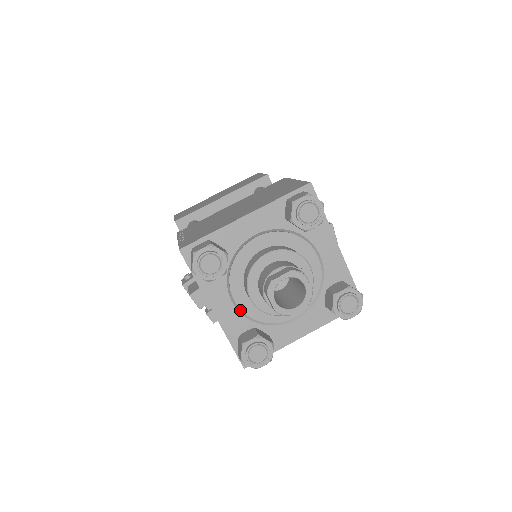
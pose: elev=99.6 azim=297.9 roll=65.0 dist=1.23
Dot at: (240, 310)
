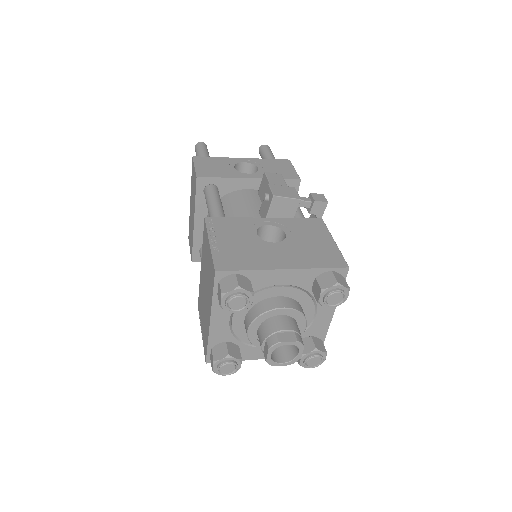
Dot at: occluded
